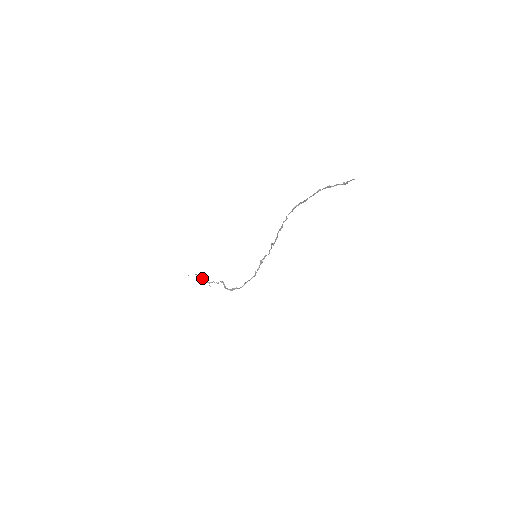
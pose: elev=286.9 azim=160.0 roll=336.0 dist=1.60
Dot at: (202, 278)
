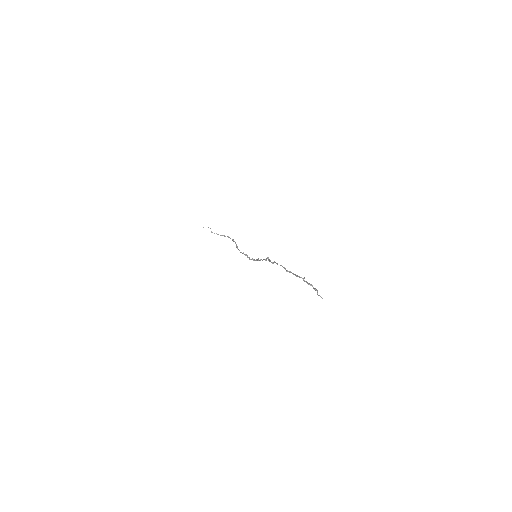
Dot at: (216, 233)
